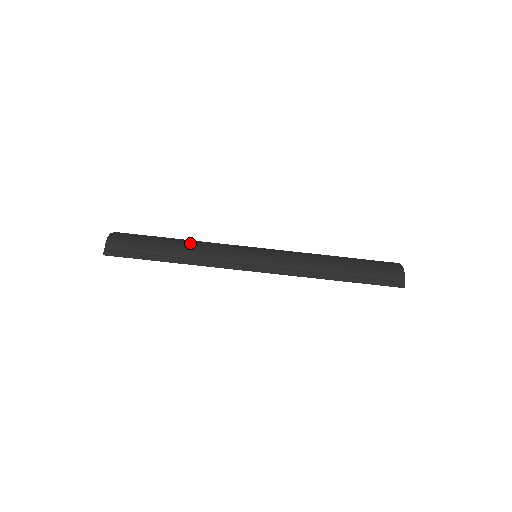
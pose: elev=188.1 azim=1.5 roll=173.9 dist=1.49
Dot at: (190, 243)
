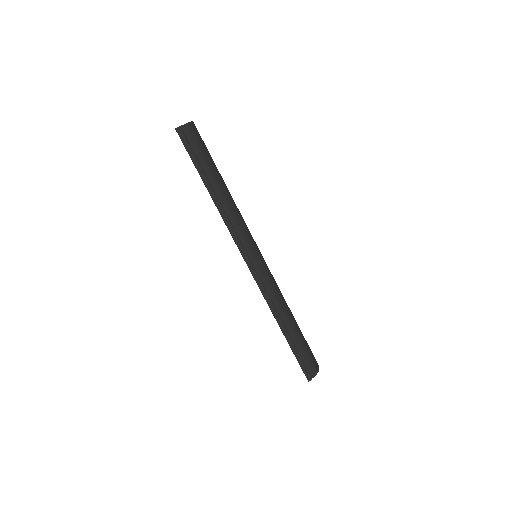
Dot at: (231, 196)
